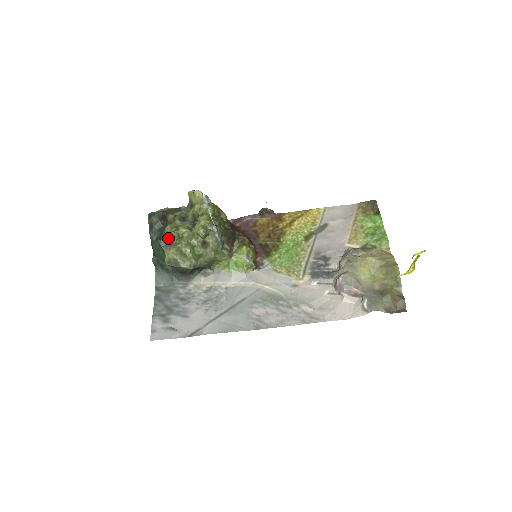
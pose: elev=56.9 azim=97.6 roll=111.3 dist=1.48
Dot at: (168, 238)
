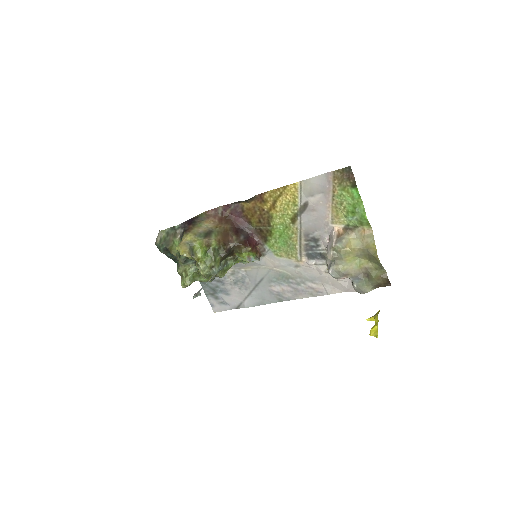
Dot at: (185, 285)
